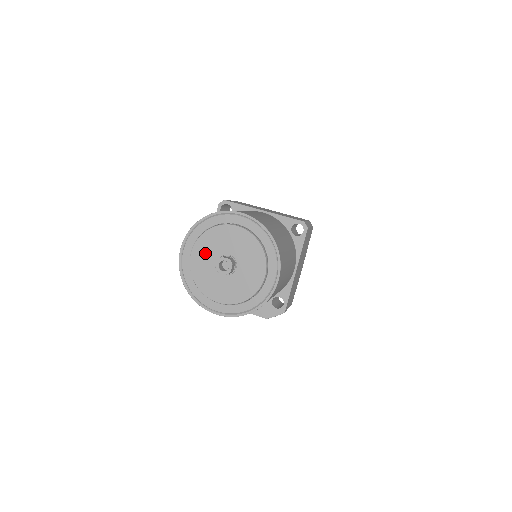
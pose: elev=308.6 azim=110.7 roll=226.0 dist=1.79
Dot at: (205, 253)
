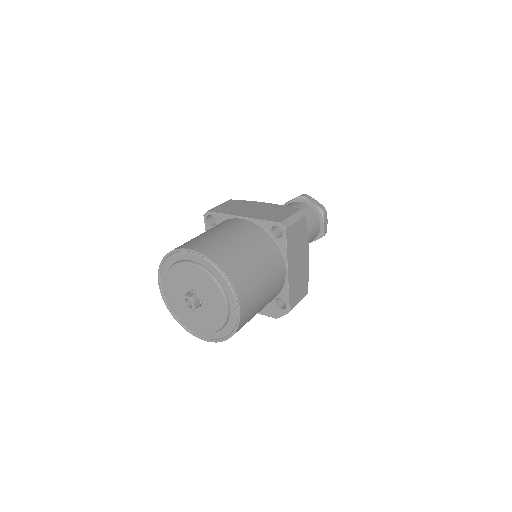
Dot at: (175, 289)
